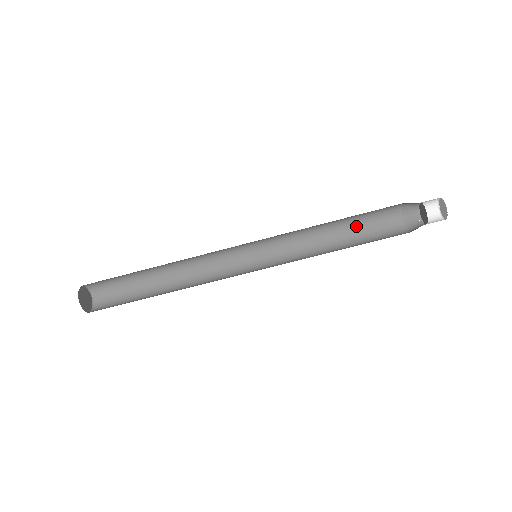
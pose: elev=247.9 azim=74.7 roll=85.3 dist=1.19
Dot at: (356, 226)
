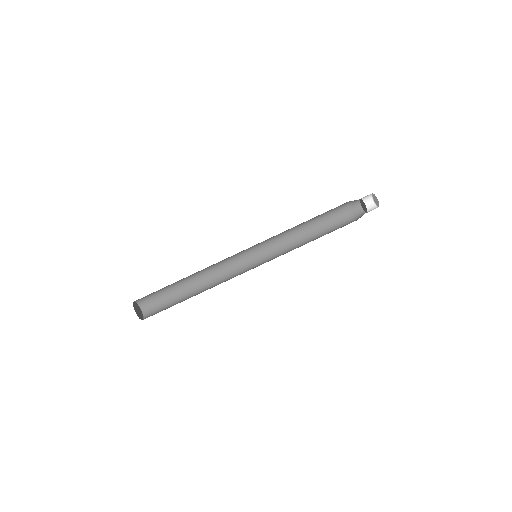
Dot at: (319, 218)
